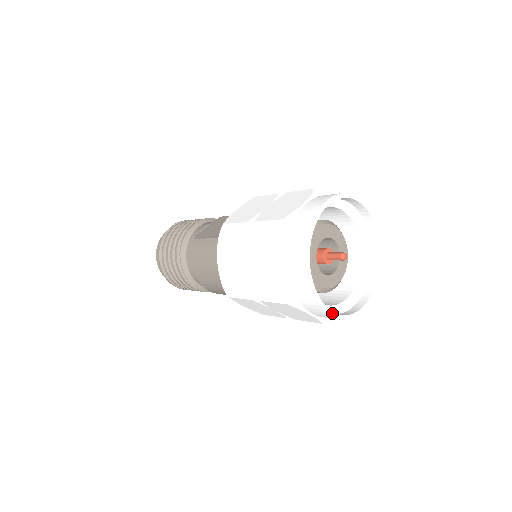
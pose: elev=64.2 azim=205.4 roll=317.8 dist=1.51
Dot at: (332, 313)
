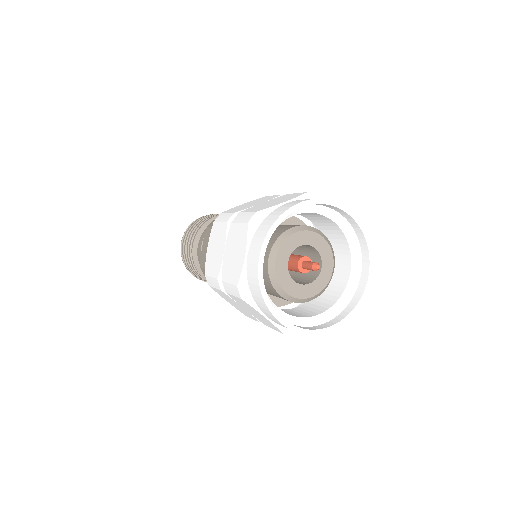
Dot at: (336, 325)
